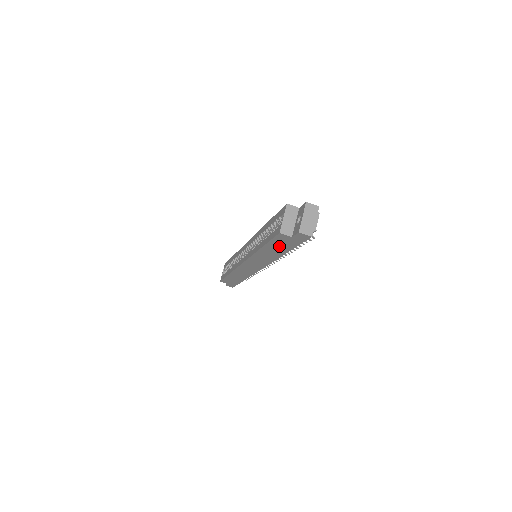
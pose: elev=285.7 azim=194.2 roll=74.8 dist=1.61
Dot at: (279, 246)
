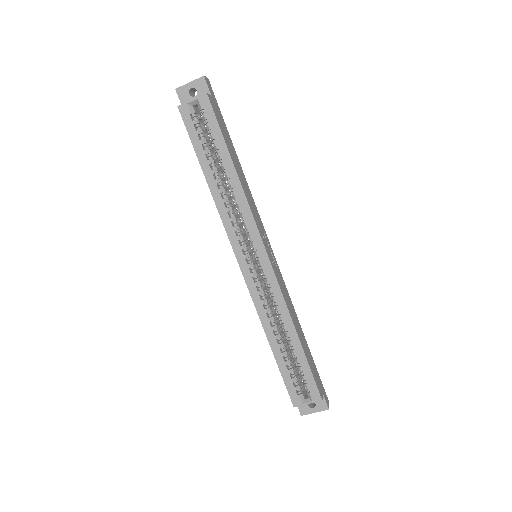
Dot at: occluded
